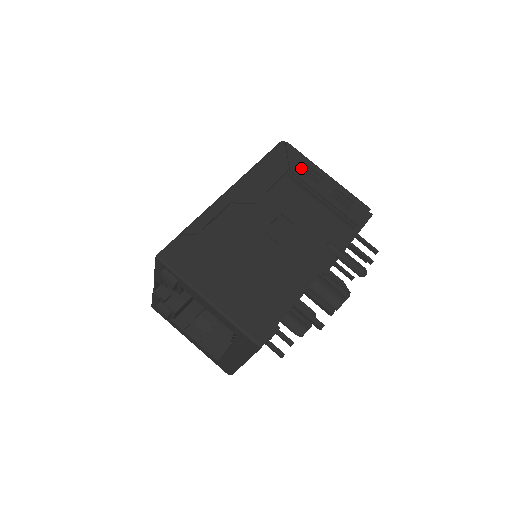
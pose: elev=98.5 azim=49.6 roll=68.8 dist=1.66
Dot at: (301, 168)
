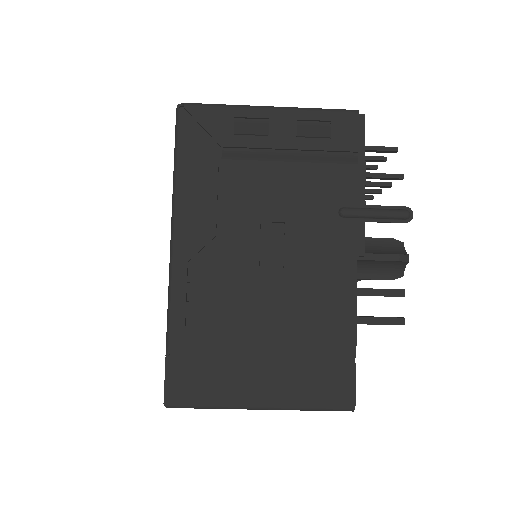
Dot at: (231, 130)
